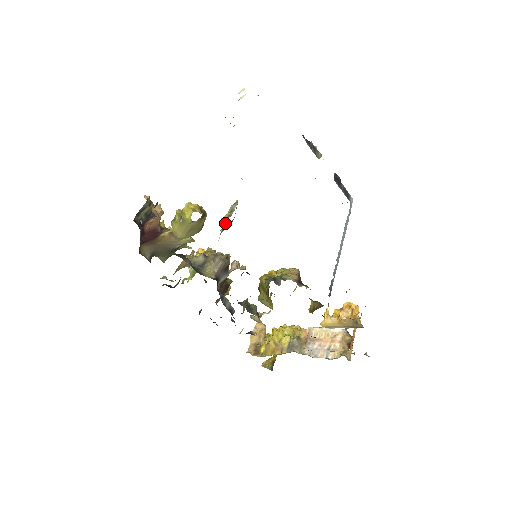
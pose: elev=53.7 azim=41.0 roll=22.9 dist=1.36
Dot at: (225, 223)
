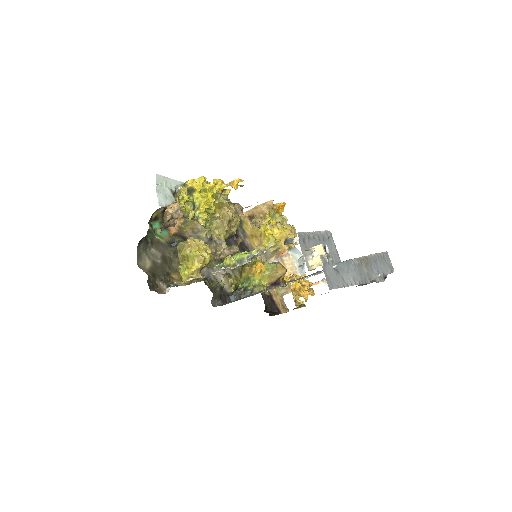
Dot at: (225, 268)
